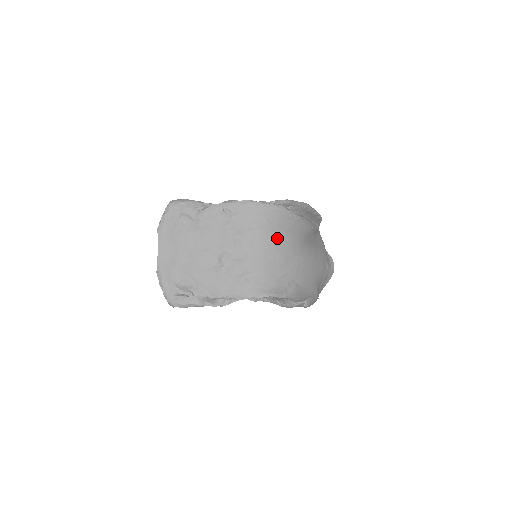
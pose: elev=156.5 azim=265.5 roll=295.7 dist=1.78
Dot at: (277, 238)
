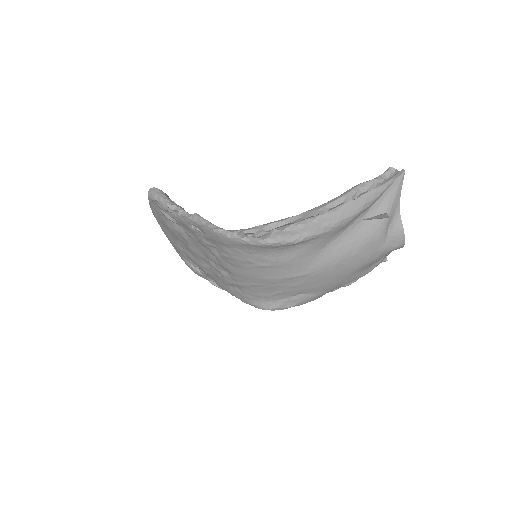
Dot at: (259, 267)
